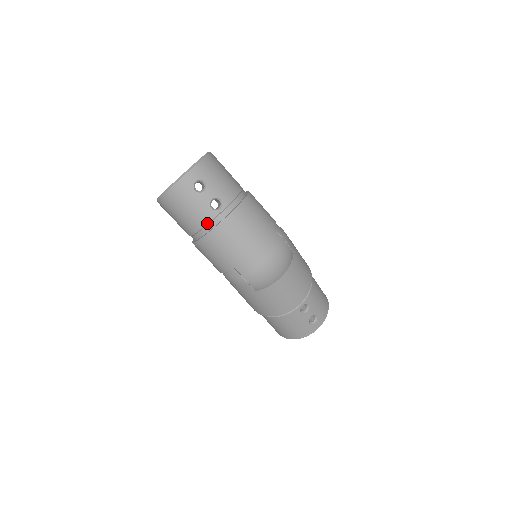
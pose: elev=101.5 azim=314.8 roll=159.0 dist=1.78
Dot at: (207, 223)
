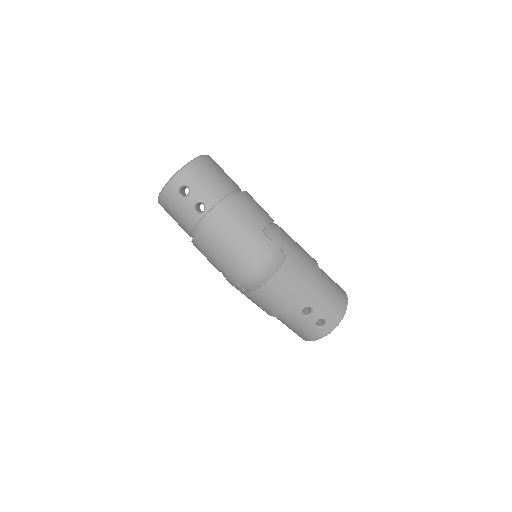
Dot at: (194, 226)
